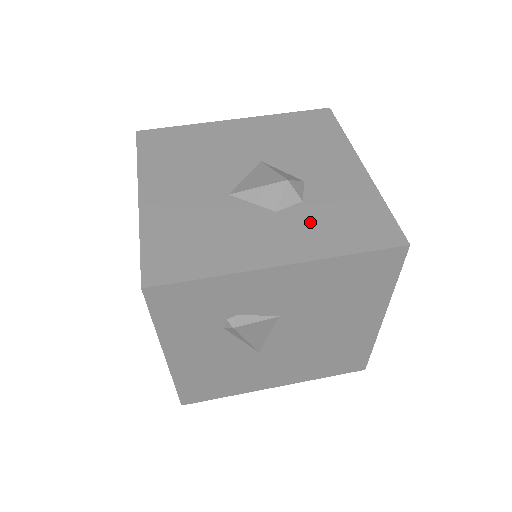
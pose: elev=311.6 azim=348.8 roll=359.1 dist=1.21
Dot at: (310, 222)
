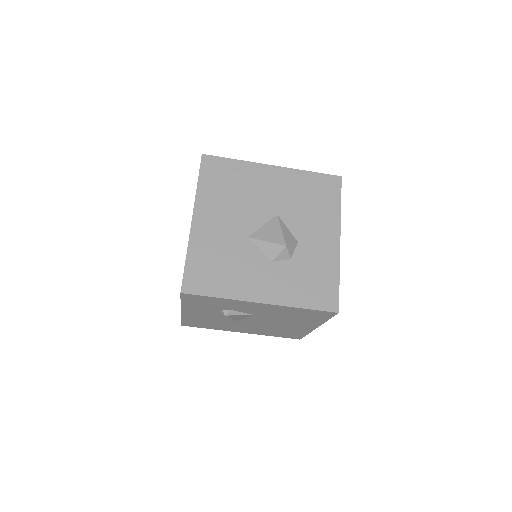
Dot at: (289, 277)
